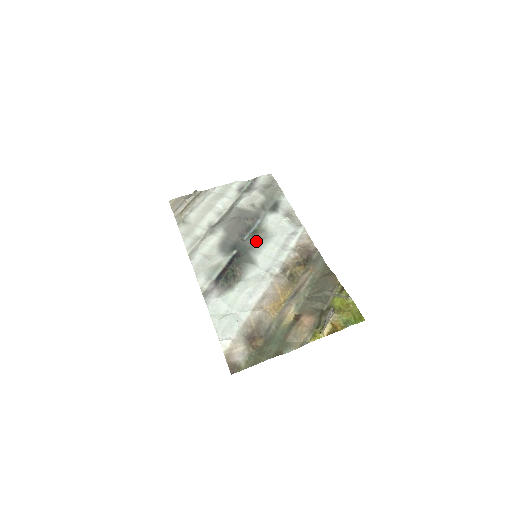
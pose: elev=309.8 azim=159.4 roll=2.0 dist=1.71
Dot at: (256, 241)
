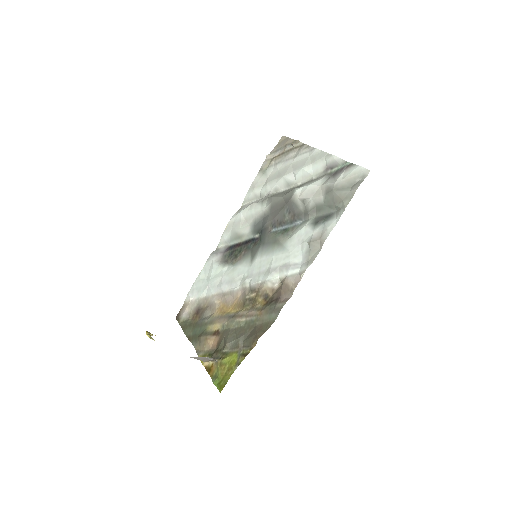
Dot at: (272, 242)
